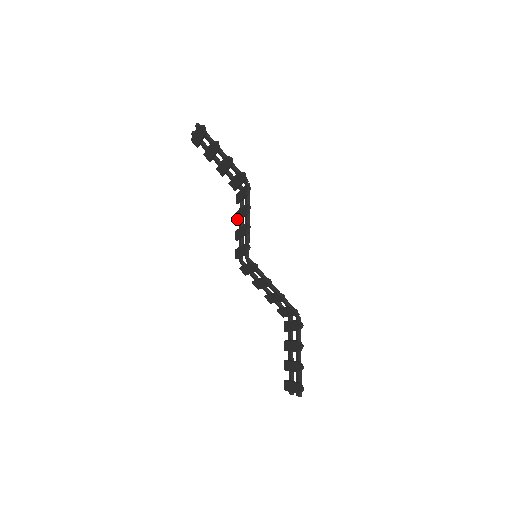
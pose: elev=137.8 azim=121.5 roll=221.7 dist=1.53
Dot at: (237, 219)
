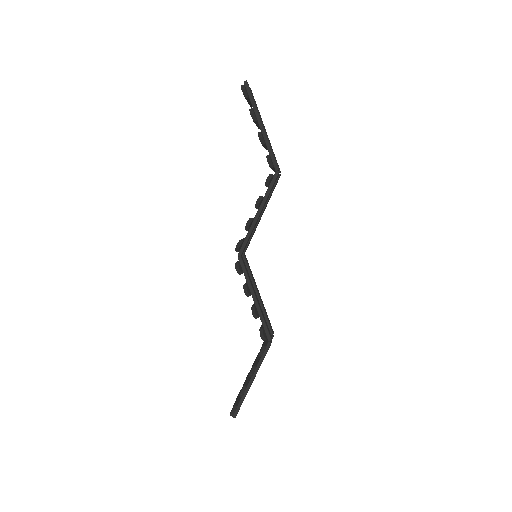
Dot at: occluded
